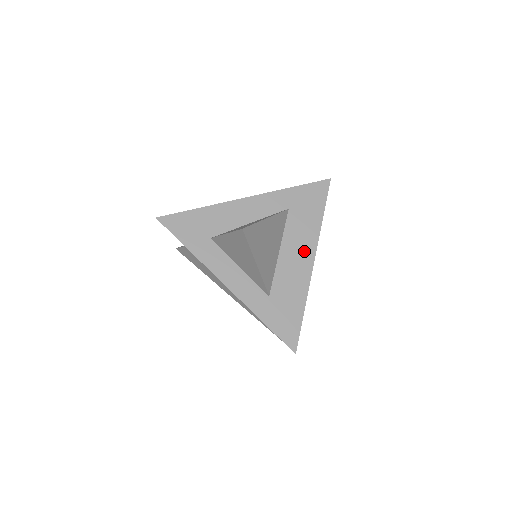
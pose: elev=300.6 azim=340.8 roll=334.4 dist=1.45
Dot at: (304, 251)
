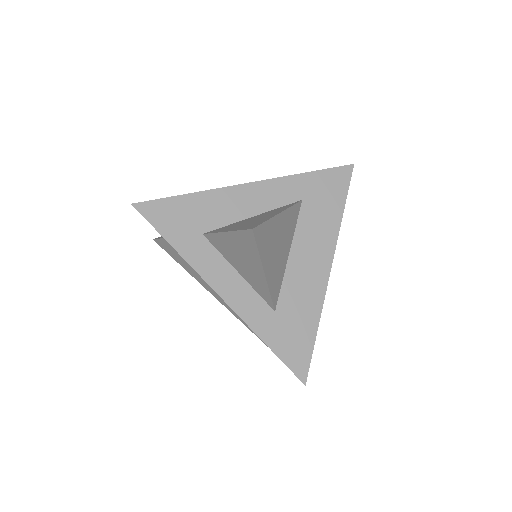
Dot at: (319, 255)
